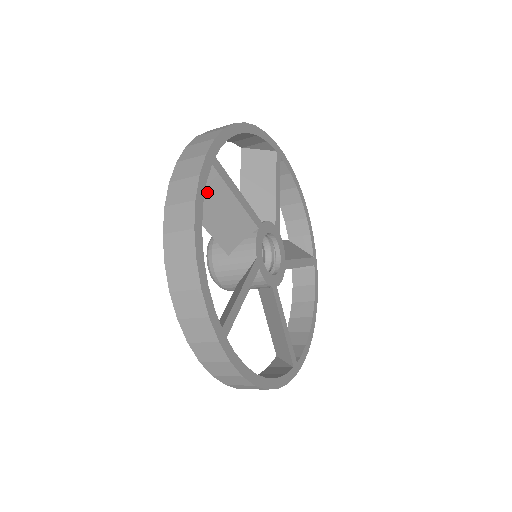
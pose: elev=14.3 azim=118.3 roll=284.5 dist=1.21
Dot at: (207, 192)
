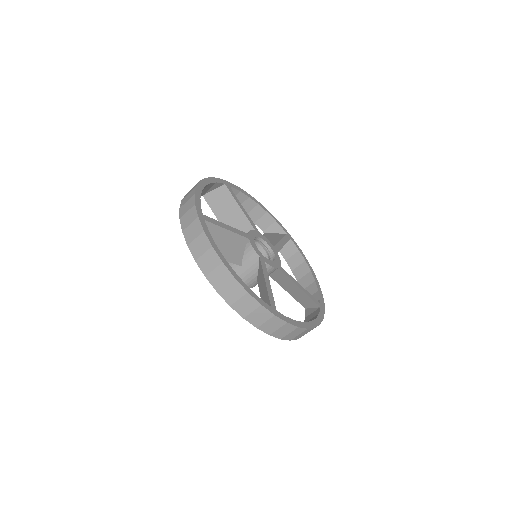
Dot at: occluded
